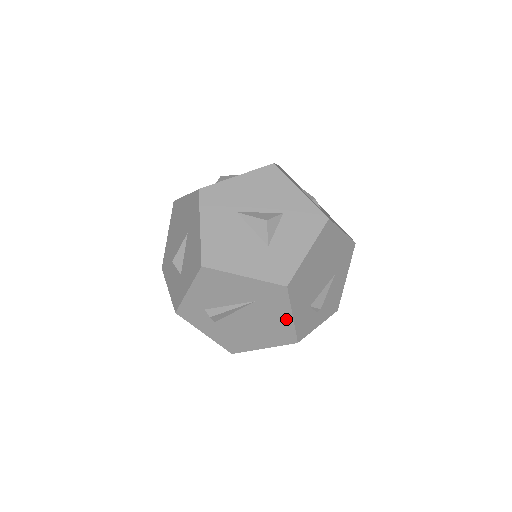
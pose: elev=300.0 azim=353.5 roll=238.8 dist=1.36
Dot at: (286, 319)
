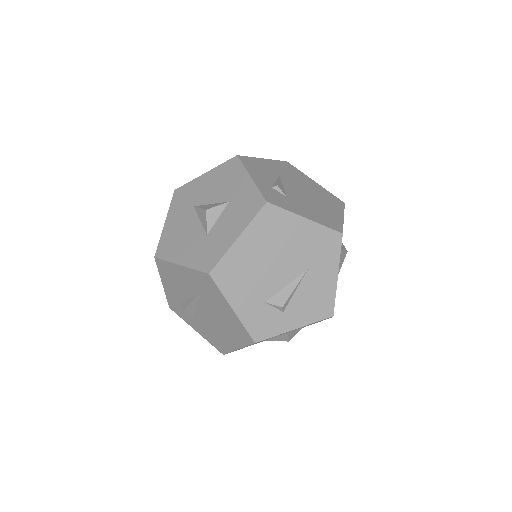
Dot at: (231, 313)
